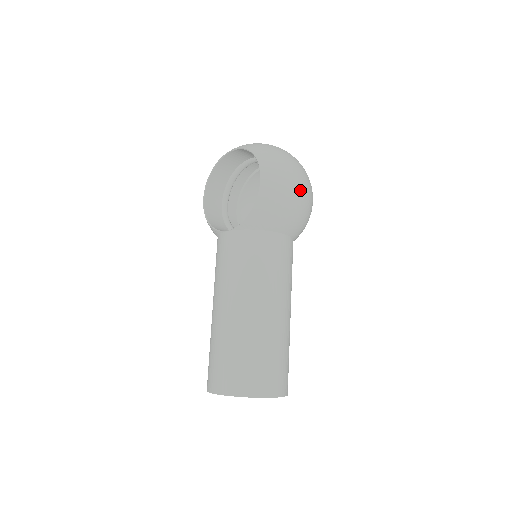
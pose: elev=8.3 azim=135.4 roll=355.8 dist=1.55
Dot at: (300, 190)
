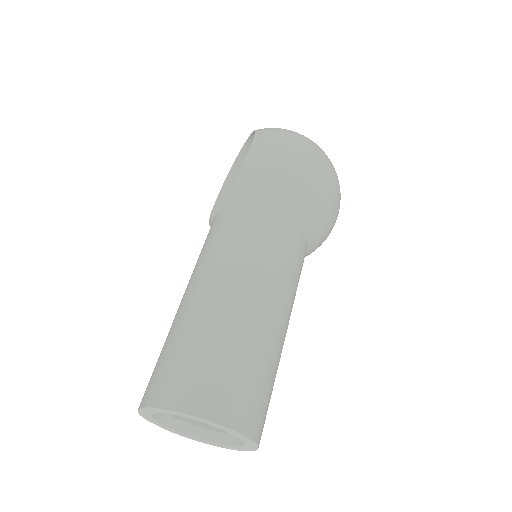
Dot at: (305, 160)
